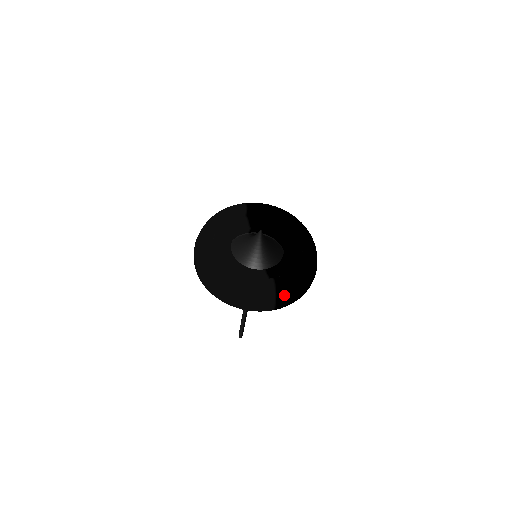
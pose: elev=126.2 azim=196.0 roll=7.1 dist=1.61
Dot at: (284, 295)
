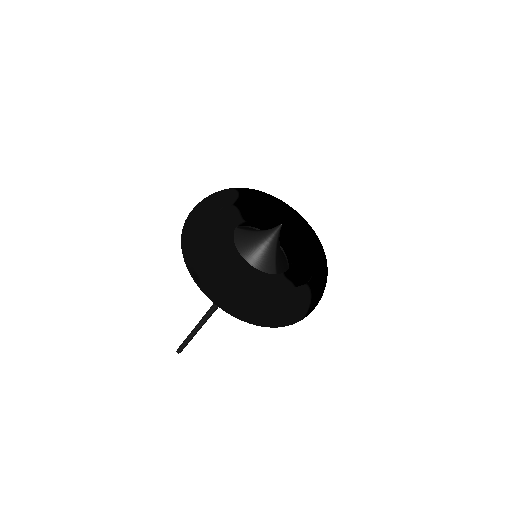
Dot at: (315, 303)
